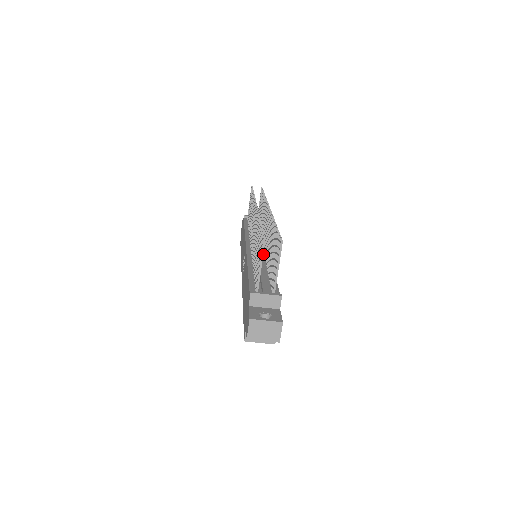
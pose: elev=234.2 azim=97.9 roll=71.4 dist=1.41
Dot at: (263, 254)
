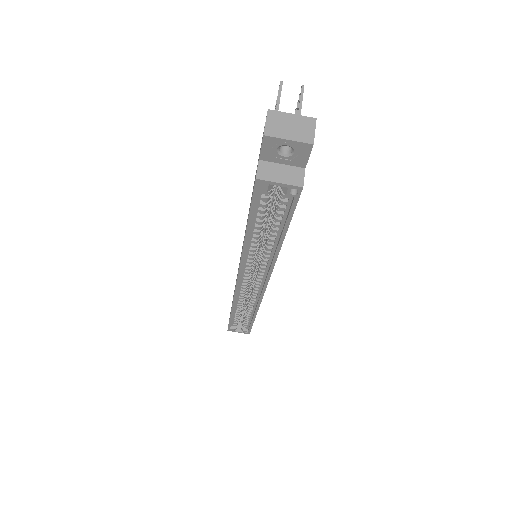
Dot at: occluded
